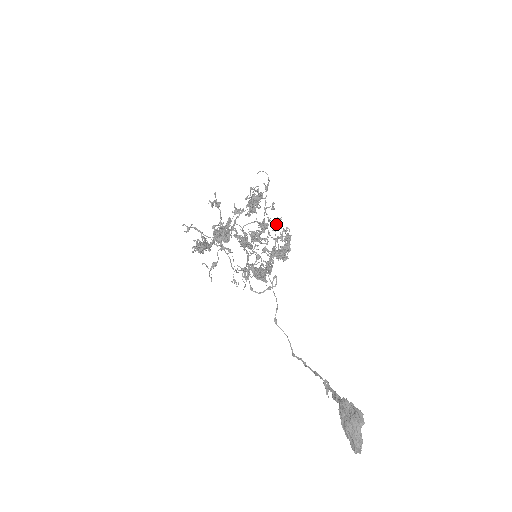
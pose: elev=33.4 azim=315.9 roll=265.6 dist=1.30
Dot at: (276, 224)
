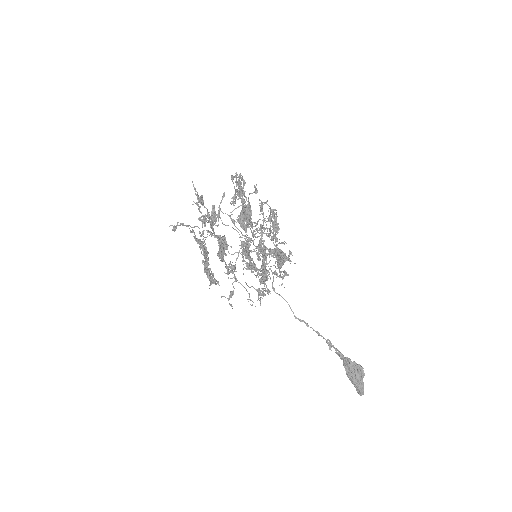
Dot at: (262, 207)
